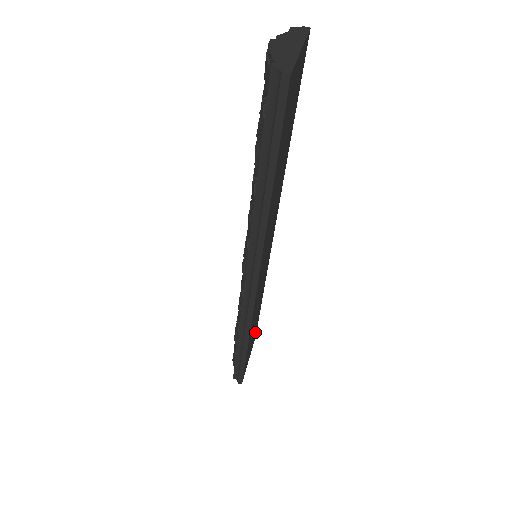
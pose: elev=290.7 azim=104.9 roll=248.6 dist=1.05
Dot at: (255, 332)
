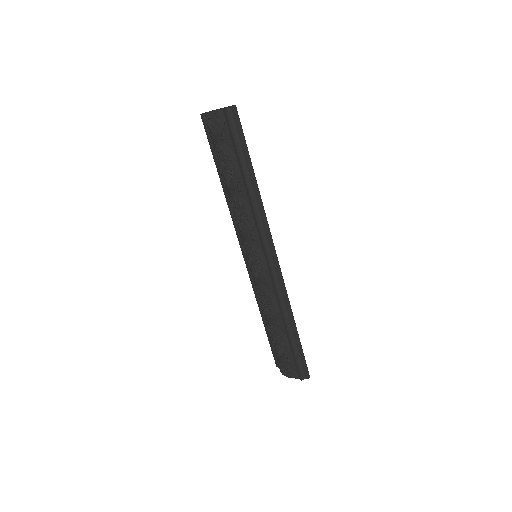
Dot at: occluded
